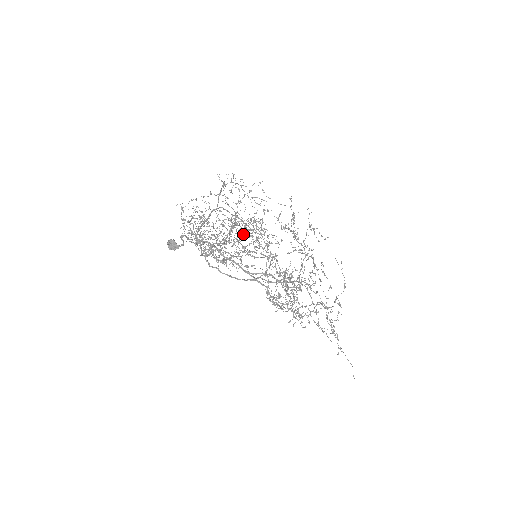
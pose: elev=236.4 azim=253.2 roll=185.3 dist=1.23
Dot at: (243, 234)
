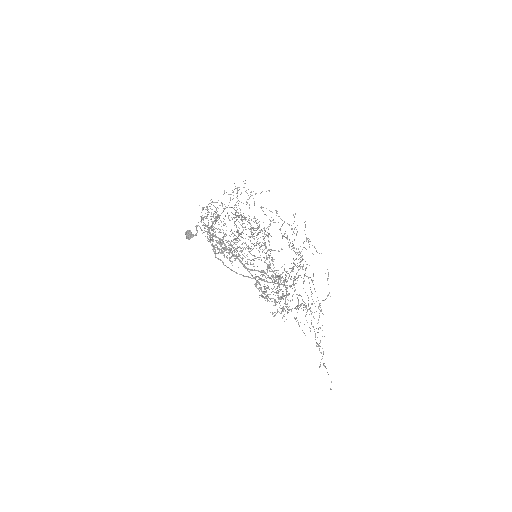
Dot at: occluded
